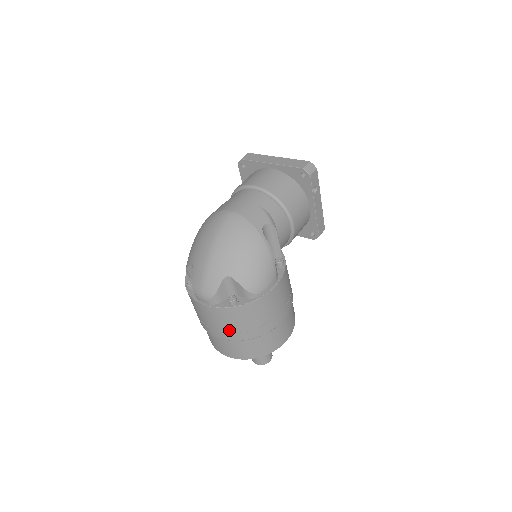
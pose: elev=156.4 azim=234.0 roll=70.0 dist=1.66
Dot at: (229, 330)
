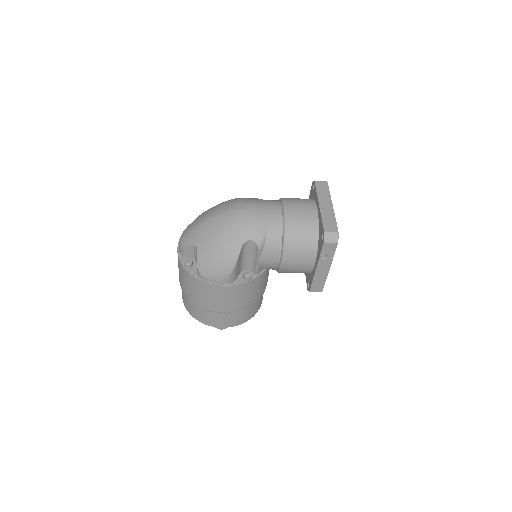
Dot at: (181, 279)
